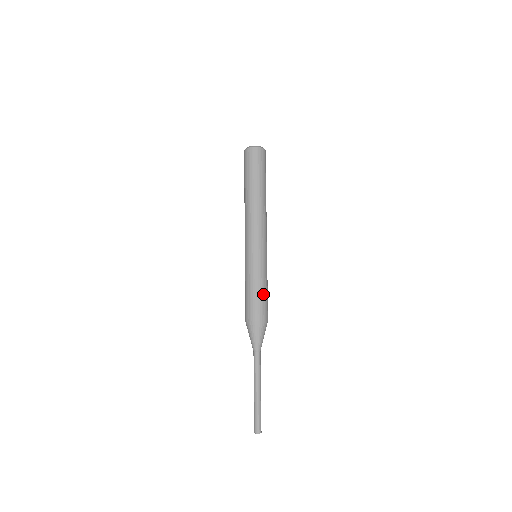
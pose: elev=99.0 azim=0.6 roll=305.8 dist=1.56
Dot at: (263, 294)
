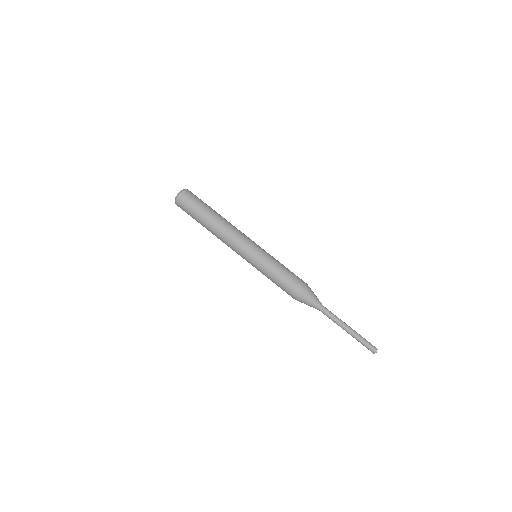
Dot at: (286, 273)
